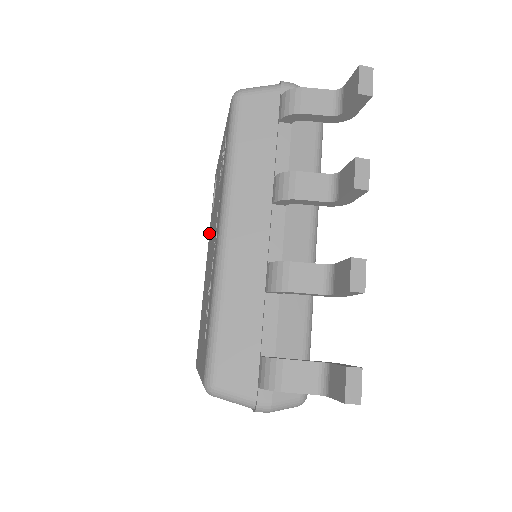
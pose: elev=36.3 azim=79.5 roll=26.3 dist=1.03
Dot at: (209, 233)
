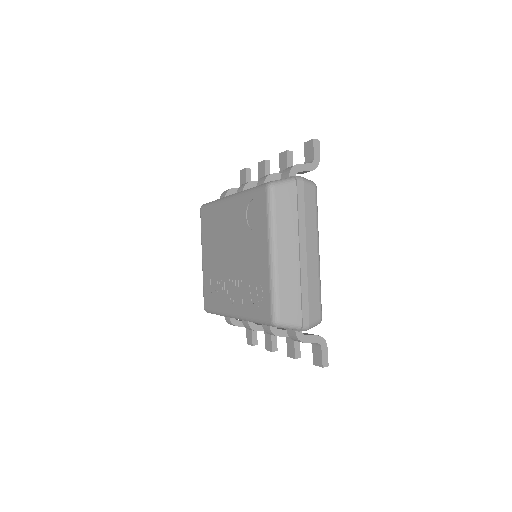
Dot at: (239, 200)
